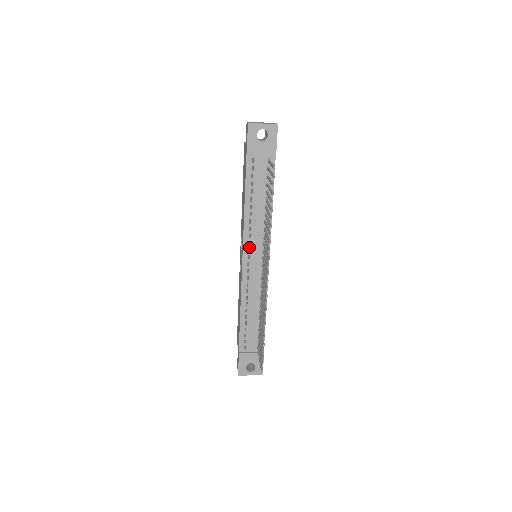
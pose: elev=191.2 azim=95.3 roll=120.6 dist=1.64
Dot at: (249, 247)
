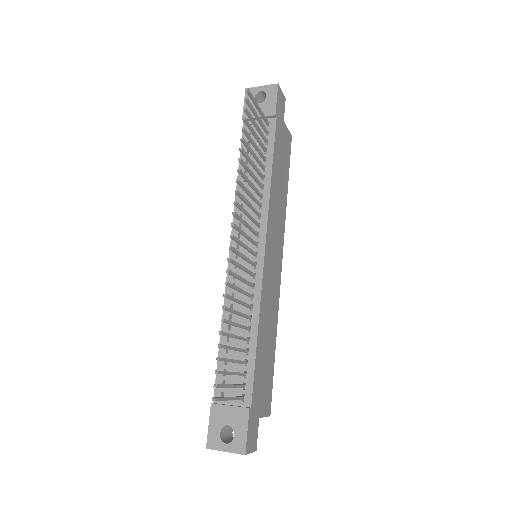
Dot at: occluded
